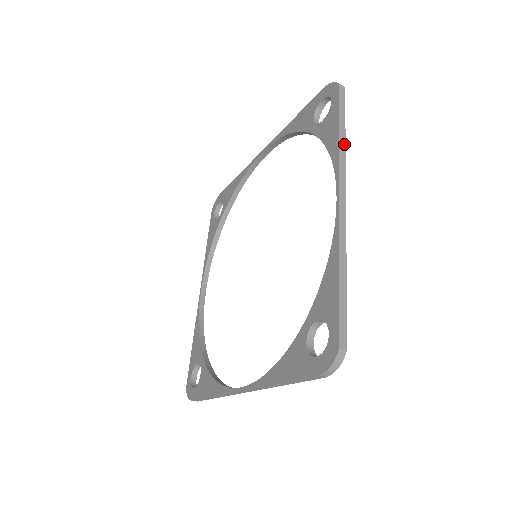
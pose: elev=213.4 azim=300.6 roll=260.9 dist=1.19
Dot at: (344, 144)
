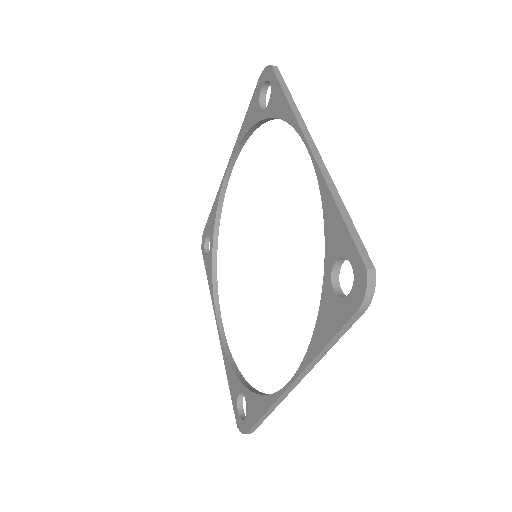
Dot at: (295, 106)
